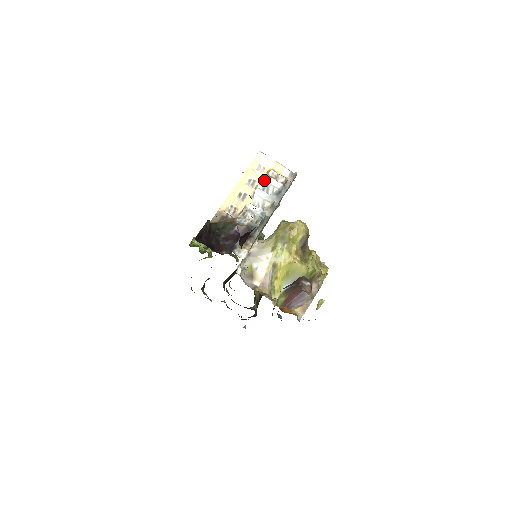
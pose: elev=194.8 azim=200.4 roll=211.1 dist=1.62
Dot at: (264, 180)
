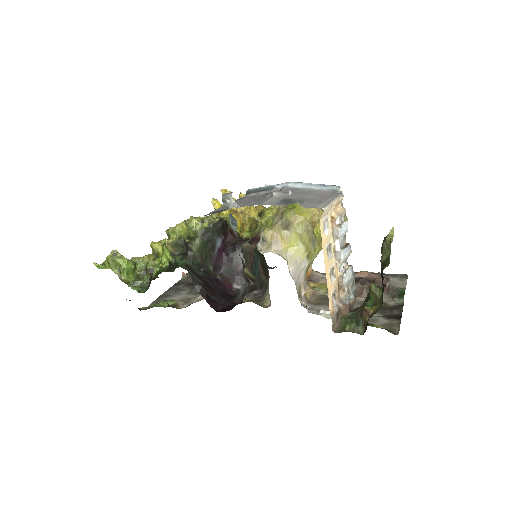
Dot at: (340, 237)
